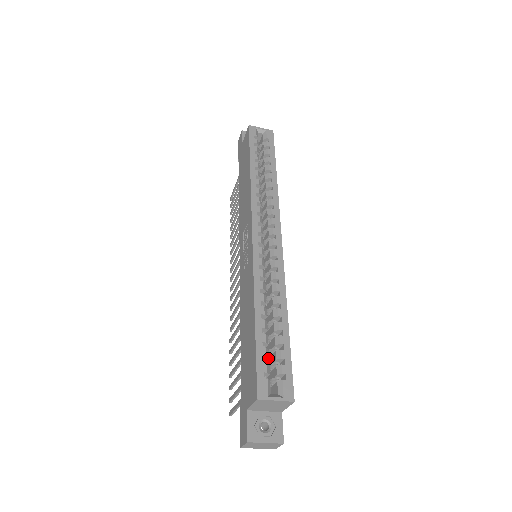
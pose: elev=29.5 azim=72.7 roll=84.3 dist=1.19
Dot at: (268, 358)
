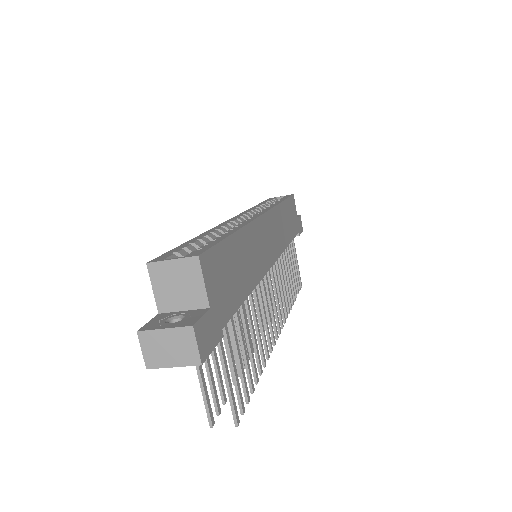
Dot at: (190, 250)
